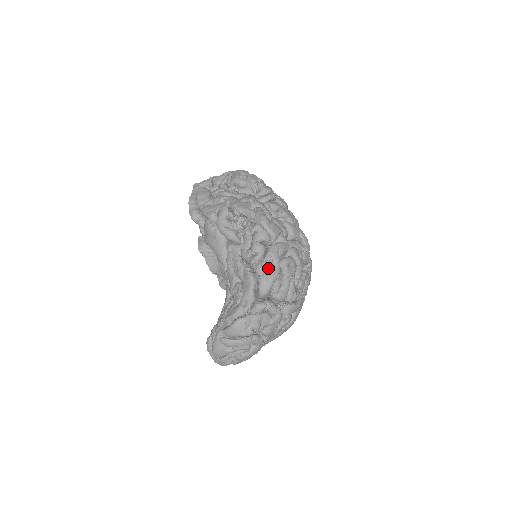
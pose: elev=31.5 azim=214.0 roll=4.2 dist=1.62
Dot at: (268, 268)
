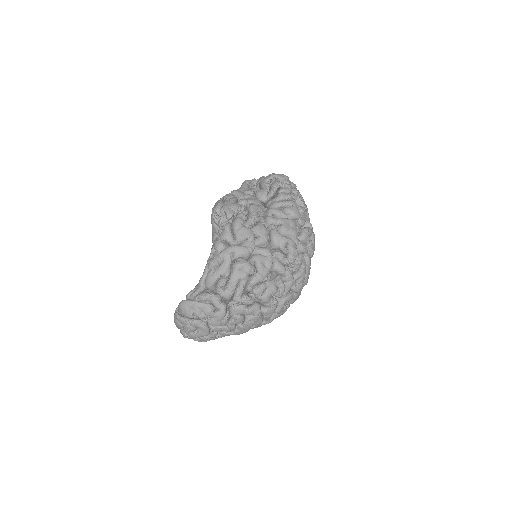
Dot at: (217, 265)
